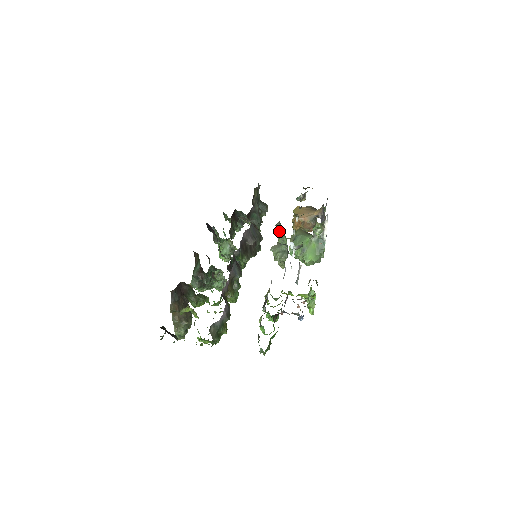
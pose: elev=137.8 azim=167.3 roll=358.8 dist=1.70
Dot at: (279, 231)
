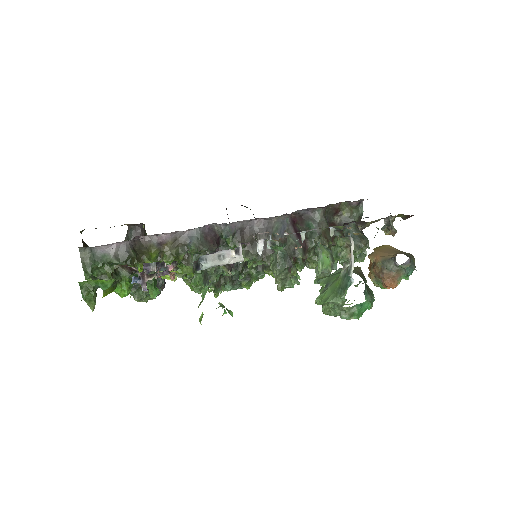
Dot at: (316, 248)
